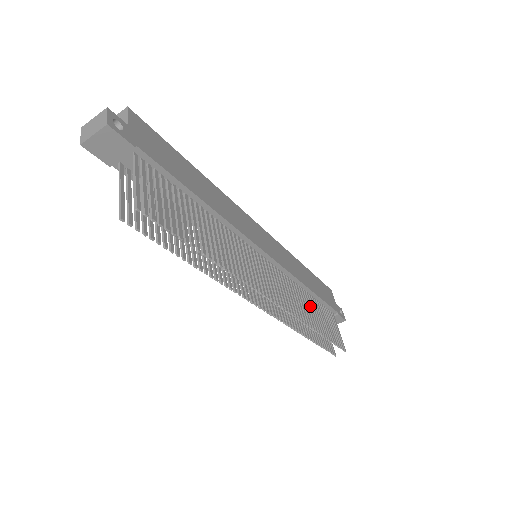
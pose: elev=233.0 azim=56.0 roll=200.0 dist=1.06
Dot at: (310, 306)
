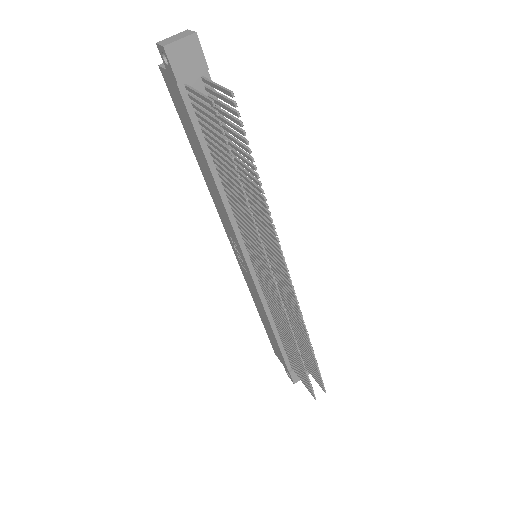
Dot at: (295, 330)
